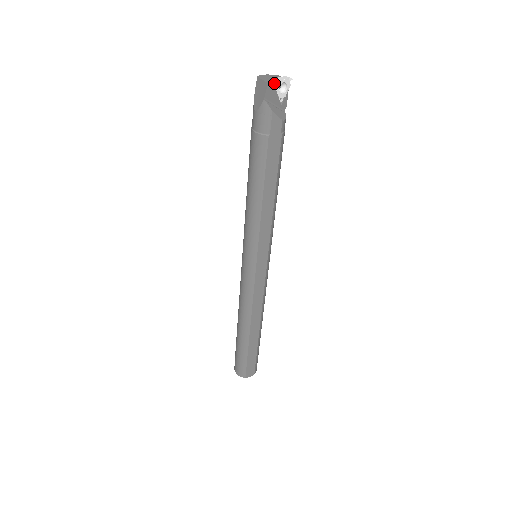
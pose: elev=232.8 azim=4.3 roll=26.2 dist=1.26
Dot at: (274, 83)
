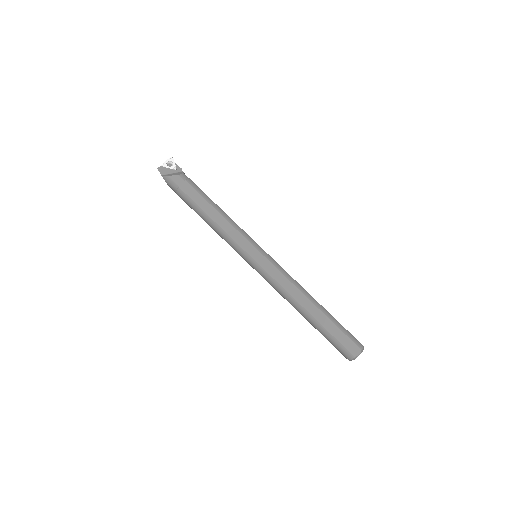
Dot at: (162, 166)
